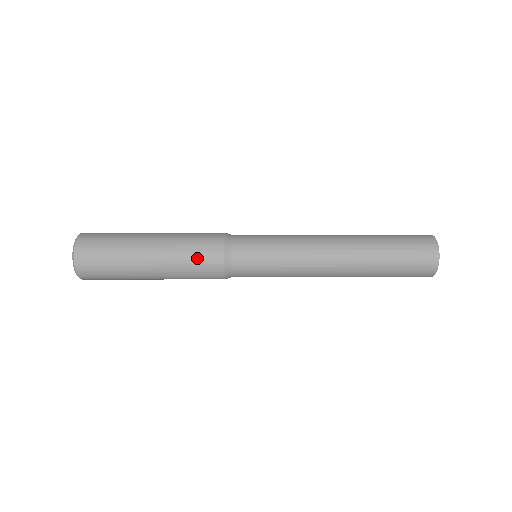
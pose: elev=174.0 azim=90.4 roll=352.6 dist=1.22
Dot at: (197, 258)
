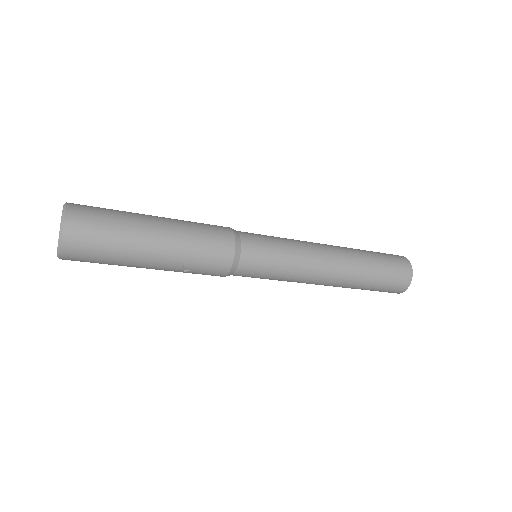
Dot at: (208, 236)
